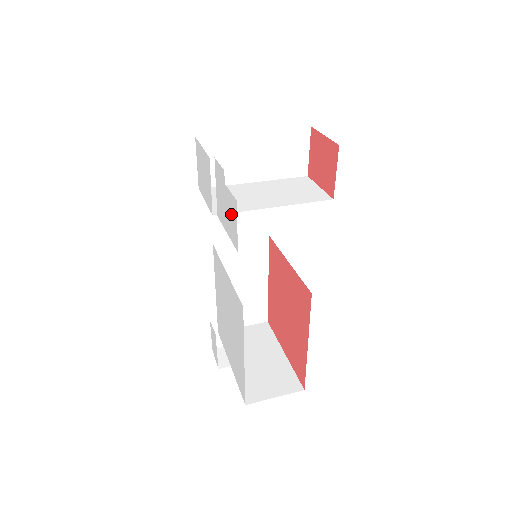
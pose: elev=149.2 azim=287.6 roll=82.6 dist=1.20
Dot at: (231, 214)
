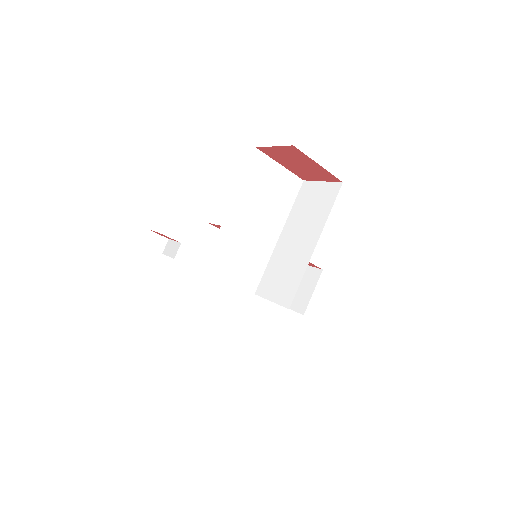
Dot at: occluded
